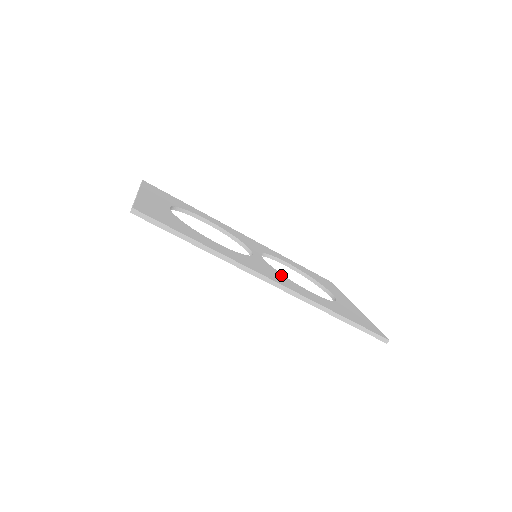
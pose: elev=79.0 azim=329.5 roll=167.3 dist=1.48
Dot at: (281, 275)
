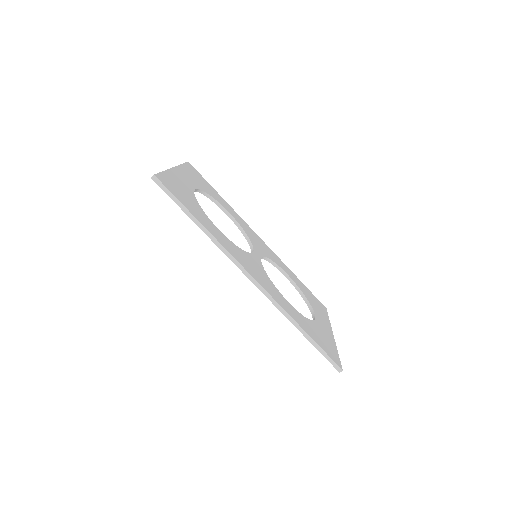
Dot at: (267, 278)
